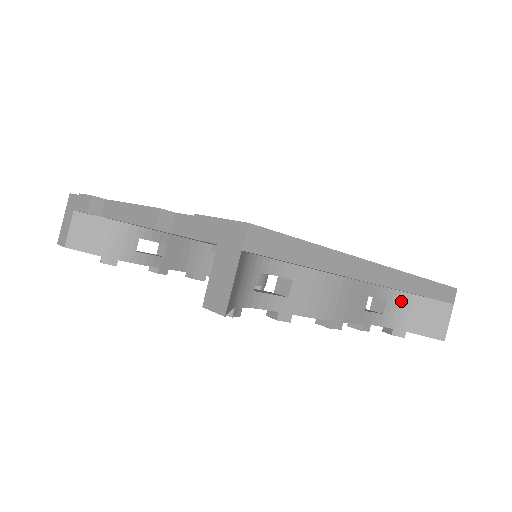
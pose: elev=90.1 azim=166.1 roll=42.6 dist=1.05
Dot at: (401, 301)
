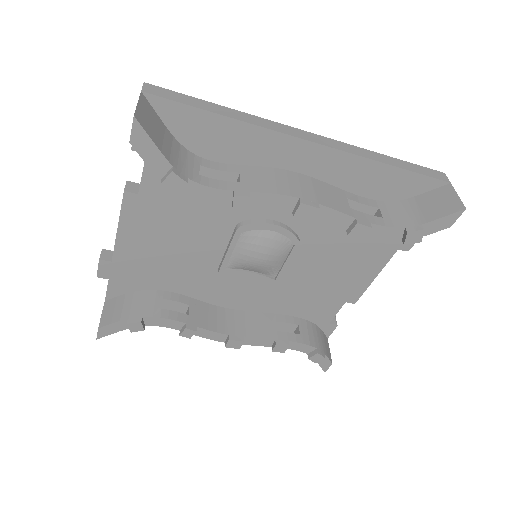
Dot at: (398, 207)
